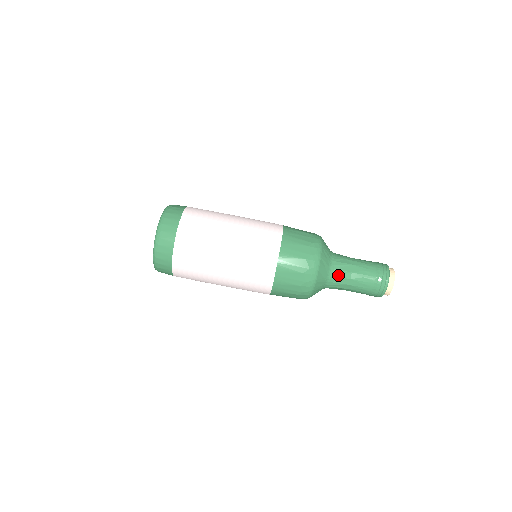
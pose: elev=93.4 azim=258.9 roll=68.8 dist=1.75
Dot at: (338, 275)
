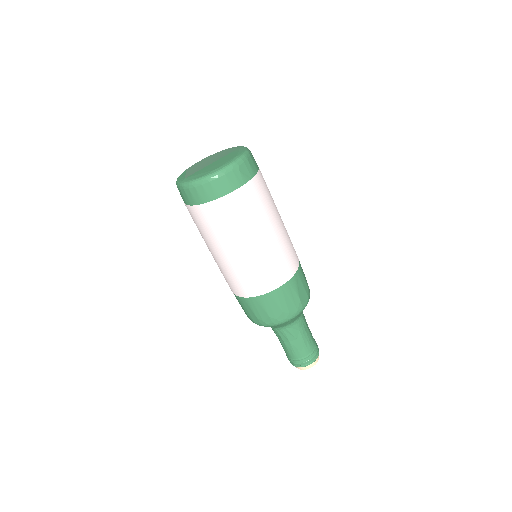
Dot at: (280, 333)
